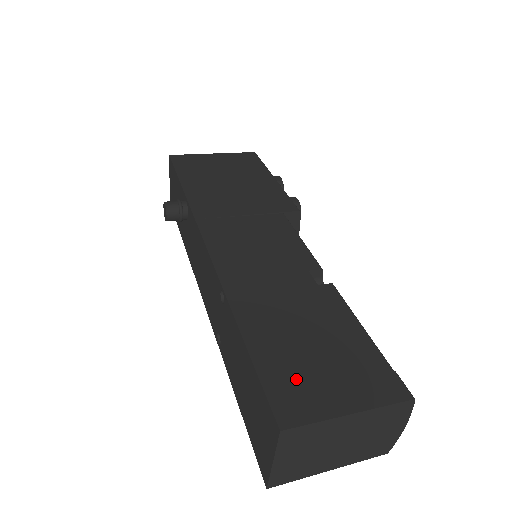
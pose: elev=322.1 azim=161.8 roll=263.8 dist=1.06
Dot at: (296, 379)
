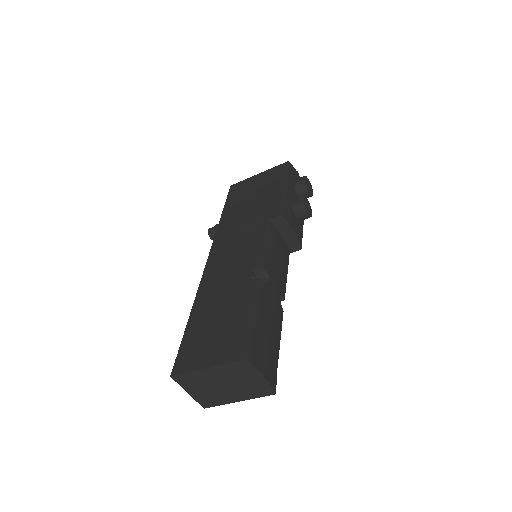
Dot at: (195, 348)
